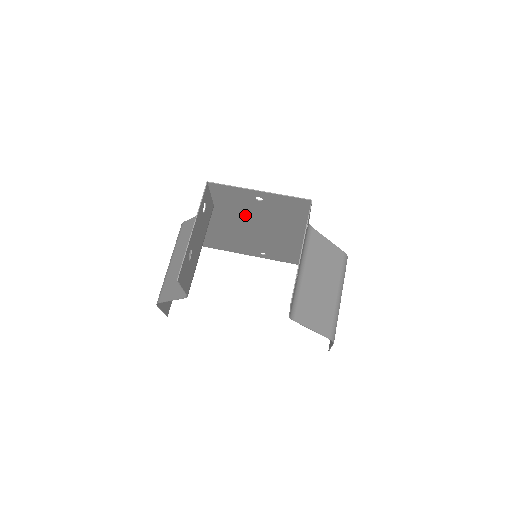
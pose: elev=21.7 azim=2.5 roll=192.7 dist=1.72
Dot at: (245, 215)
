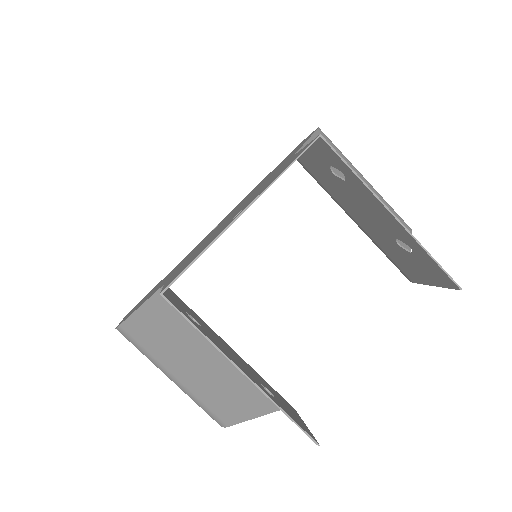
Dot at: occluded
